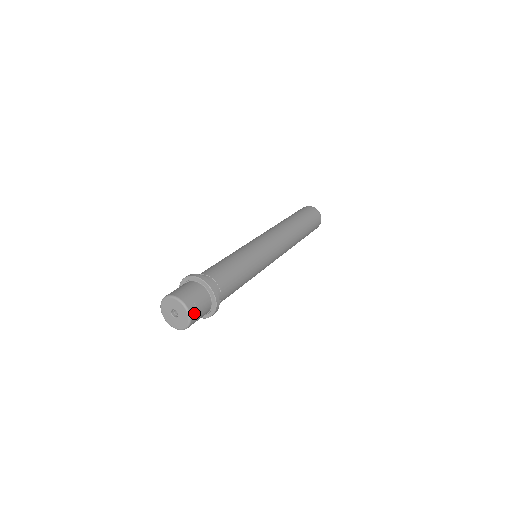
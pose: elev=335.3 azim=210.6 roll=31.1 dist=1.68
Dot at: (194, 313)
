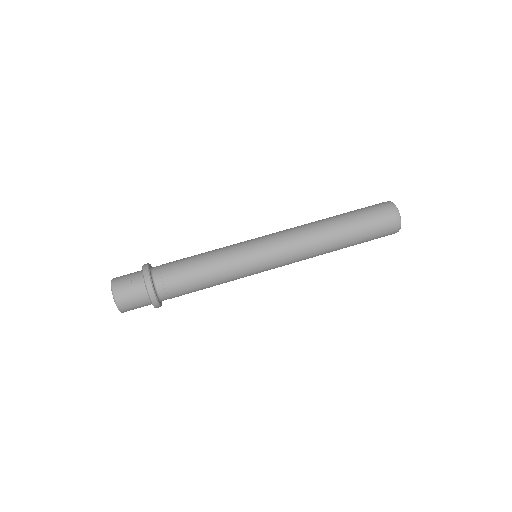
Dot at: occluded
